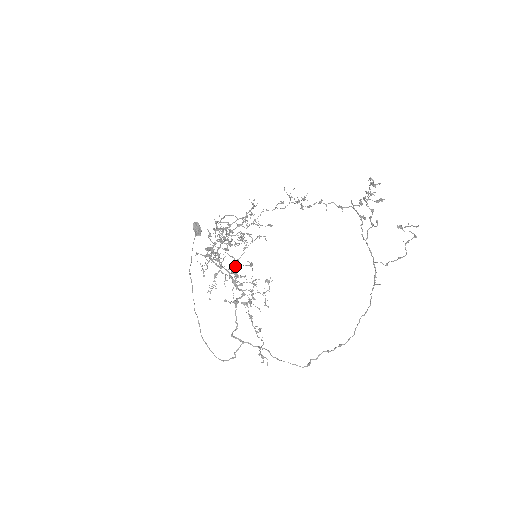
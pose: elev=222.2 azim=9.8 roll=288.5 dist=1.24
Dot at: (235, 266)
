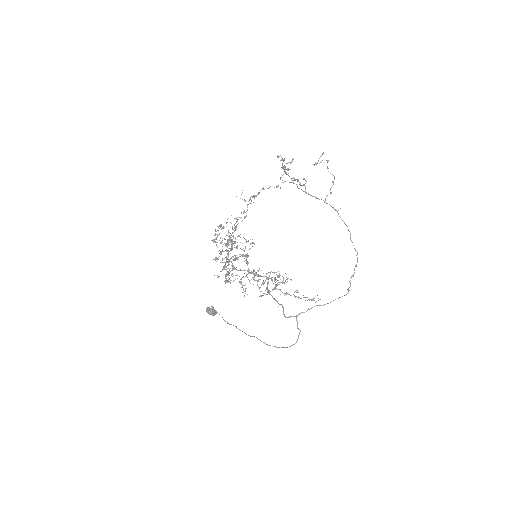
Dot at: occluded
